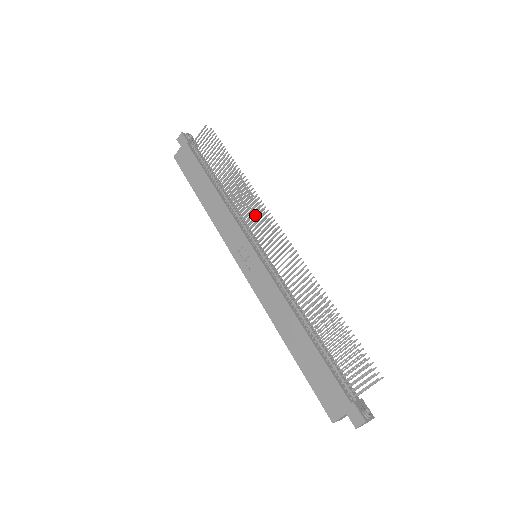
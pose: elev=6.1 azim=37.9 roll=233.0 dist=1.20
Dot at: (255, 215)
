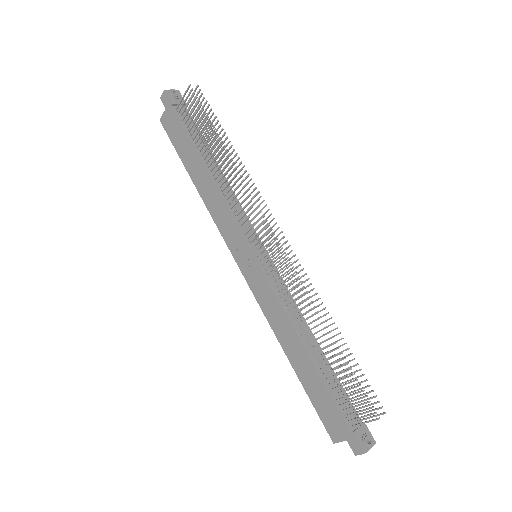
Dot at: occluded
